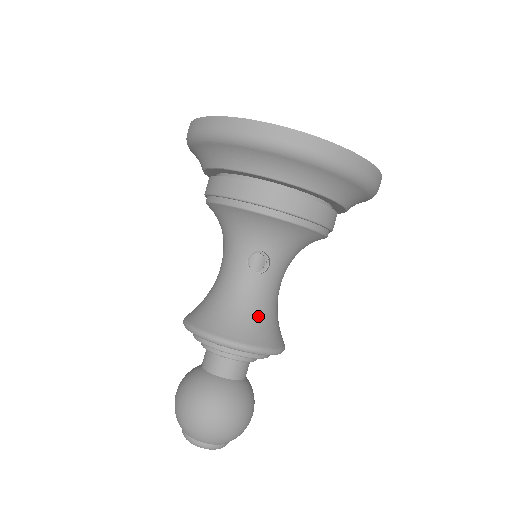
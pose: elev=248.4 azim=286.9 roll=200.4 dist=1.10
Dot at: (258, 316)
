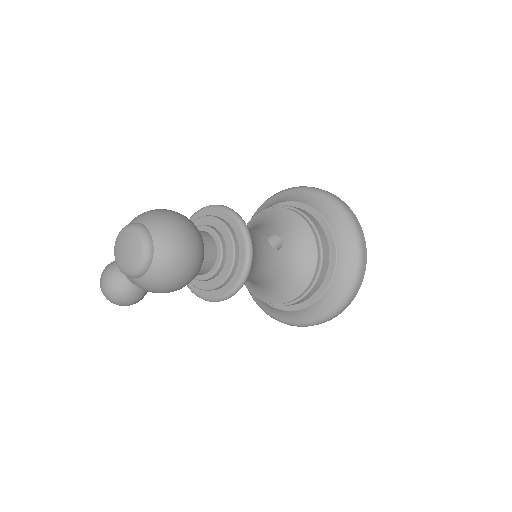
Dot at: (256, 248)
